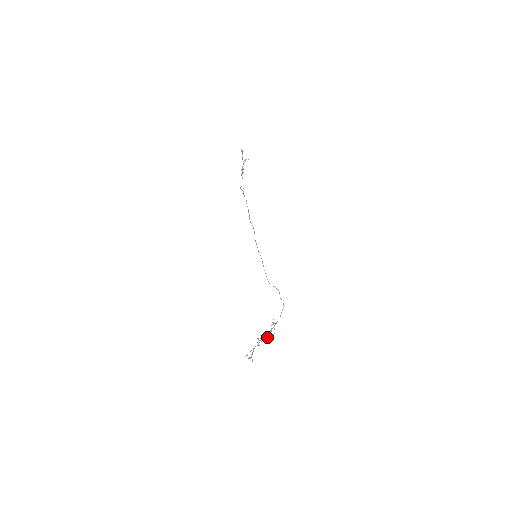
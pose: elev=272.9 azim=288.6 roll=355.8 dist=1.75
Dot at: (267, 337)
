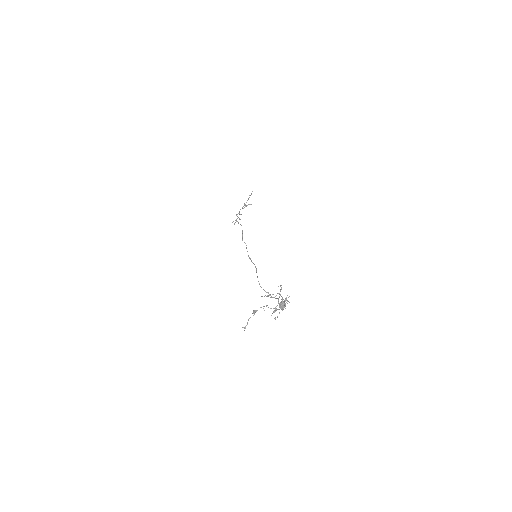
Dot at: (284, 301)
